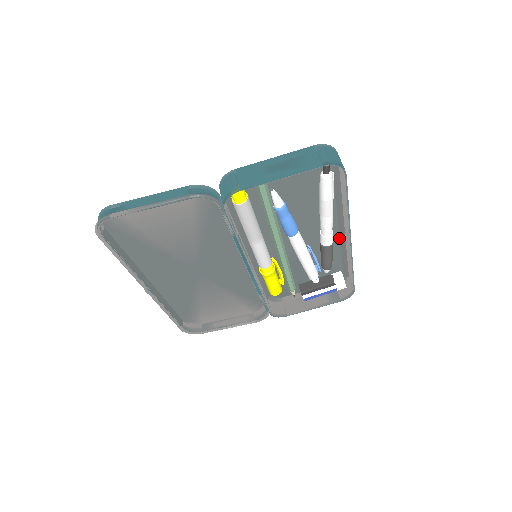
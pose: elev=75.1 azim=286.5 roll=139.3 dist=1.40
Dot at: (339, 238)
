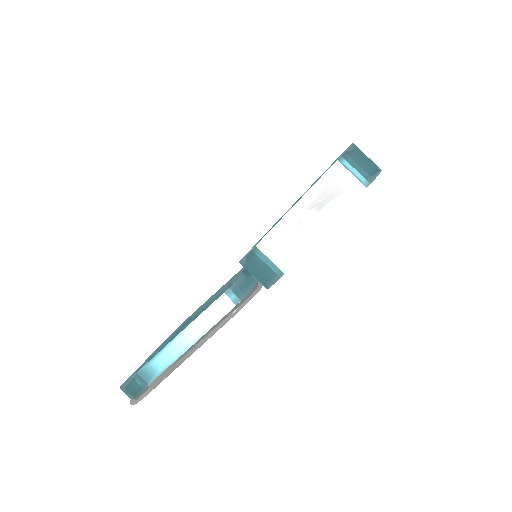
Dot at: occluded
